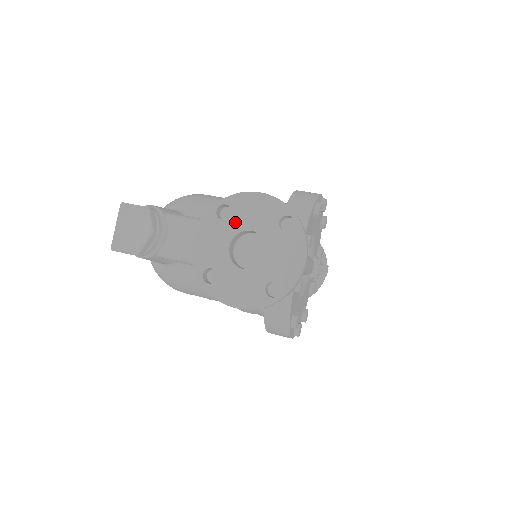
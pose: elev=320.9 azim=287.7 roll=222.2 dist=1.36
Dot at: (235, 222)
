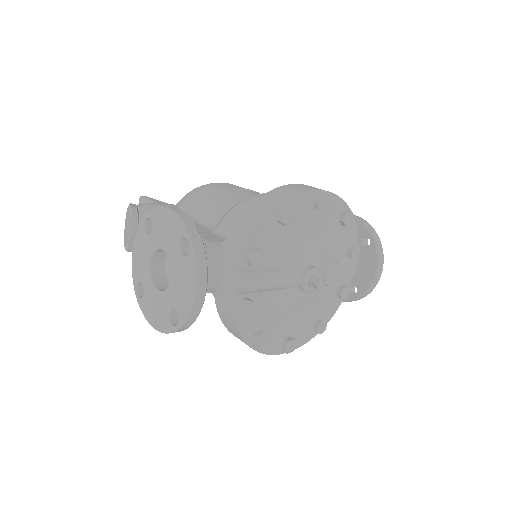
Dot at: (154, 238)
